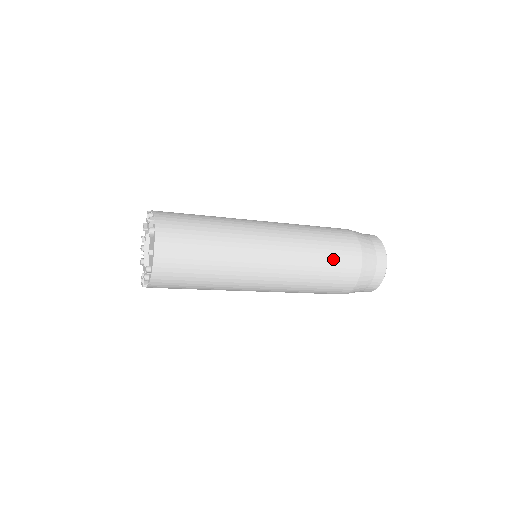
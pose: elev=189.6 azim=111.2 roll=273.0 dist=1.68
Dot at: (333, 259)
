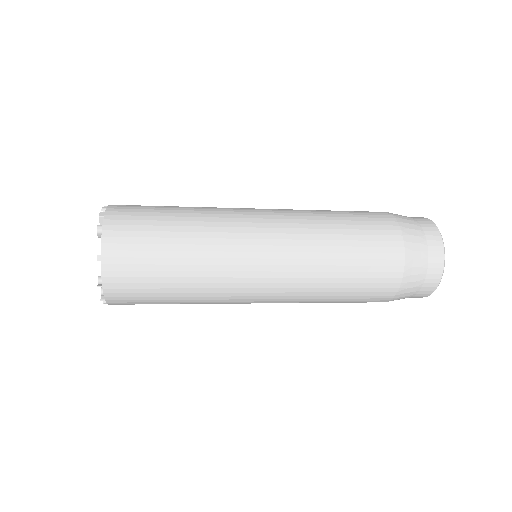
Dot at: (360, 253)
